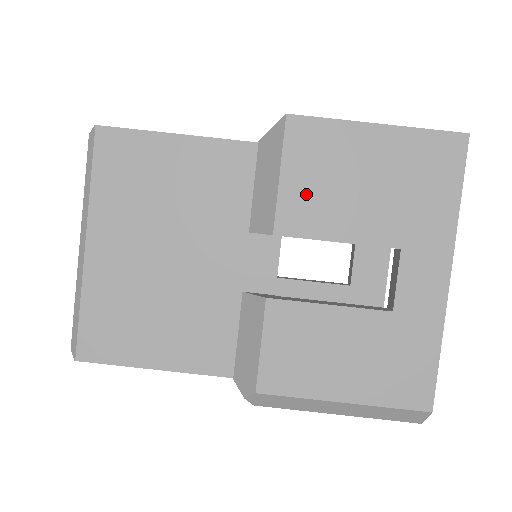
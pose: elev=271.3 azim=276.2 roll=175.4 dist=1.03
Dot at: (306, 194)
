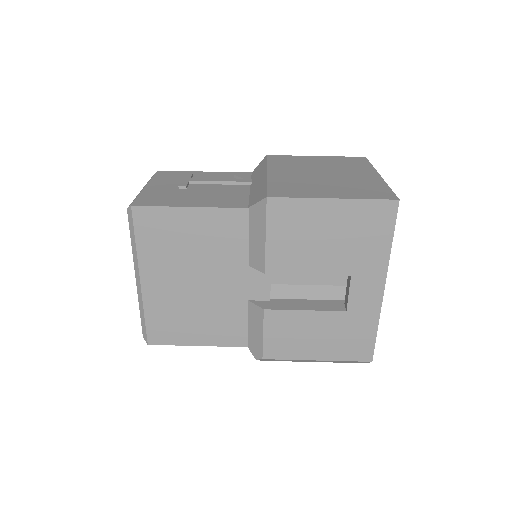
Dot at: (285, 248)
